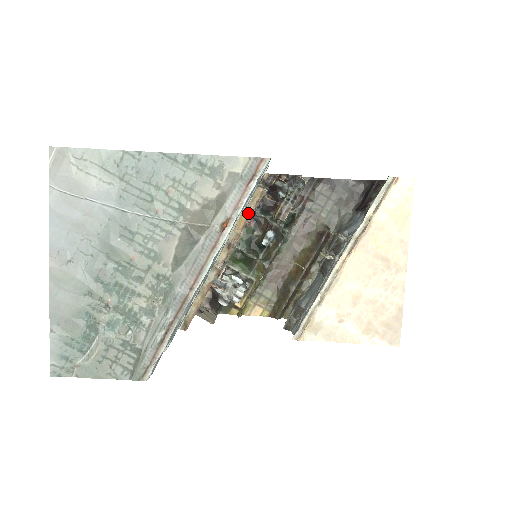
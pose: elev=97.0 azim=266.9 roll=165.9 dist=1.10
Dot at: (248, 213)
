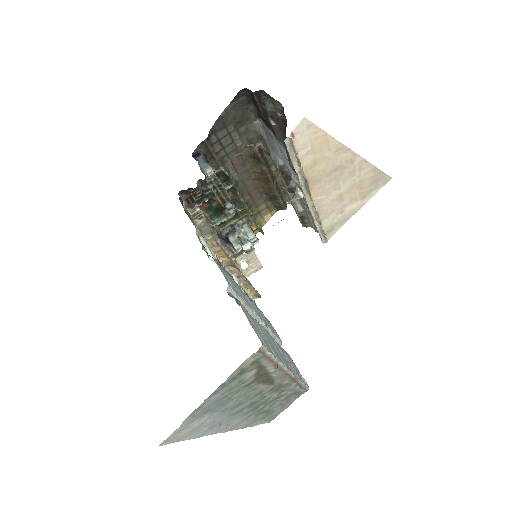
Dot at: (220, 251)
